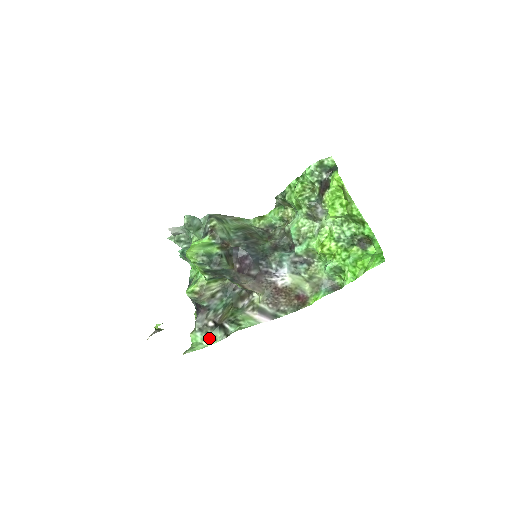
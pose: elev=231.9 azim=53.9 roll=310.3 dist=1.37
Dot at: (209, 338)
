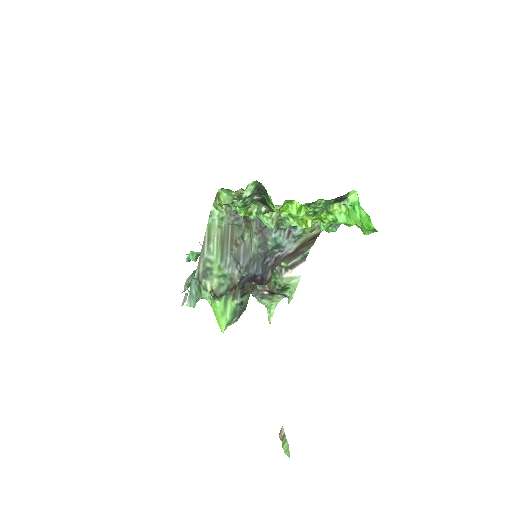
Dot at: (274, 300)
